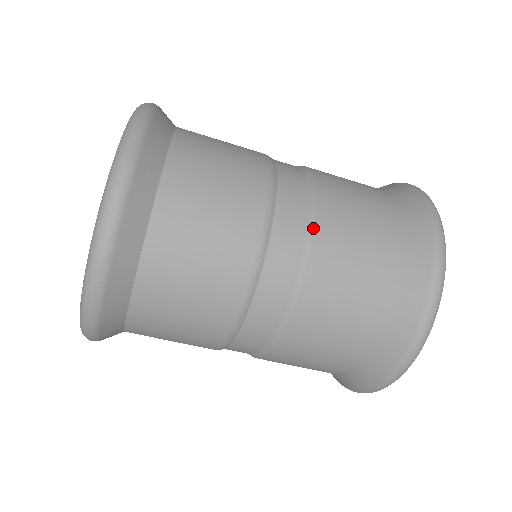
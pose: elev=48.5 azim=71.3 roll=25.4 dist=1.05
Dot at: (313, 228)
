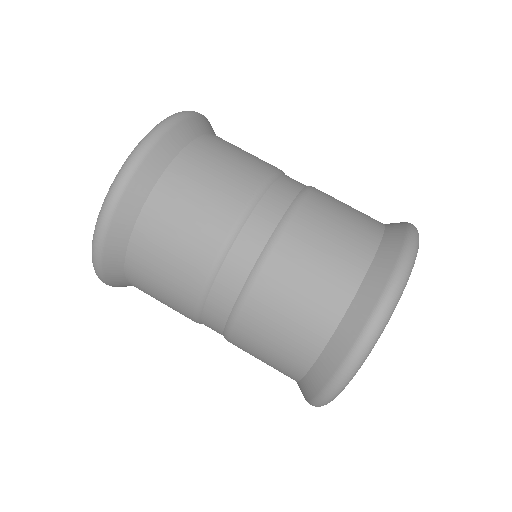
Dot at: (306, 194)
